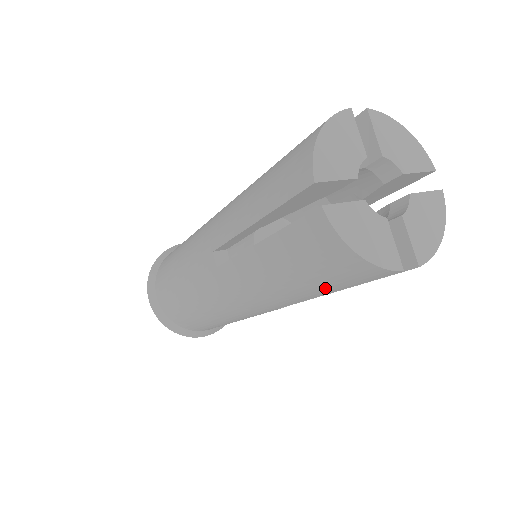
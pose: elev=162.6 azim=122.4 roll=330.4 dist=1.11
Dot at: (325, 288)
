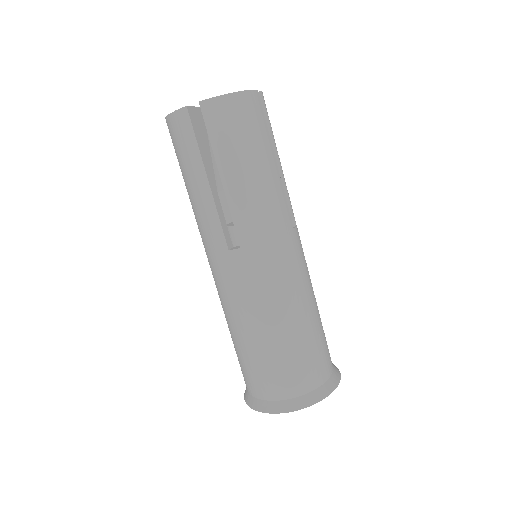
Dot at: (193, 169)
